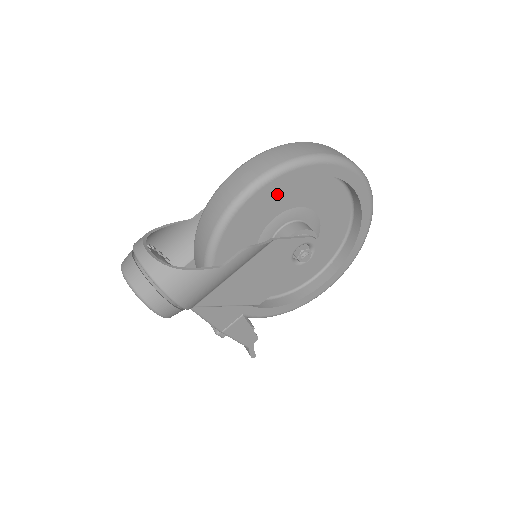
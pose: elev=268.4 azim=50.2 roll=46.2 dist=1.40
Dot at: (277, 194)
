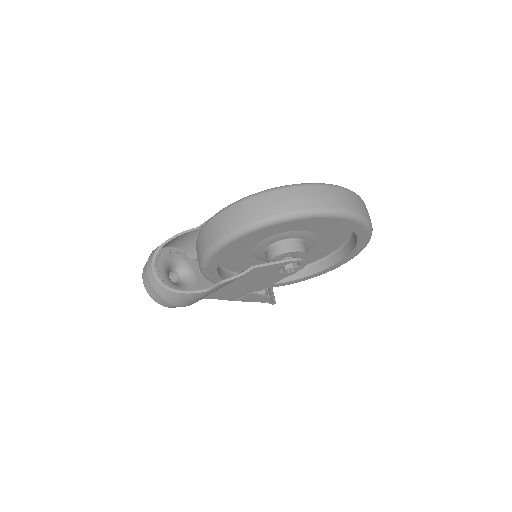
Dot at: occluded
